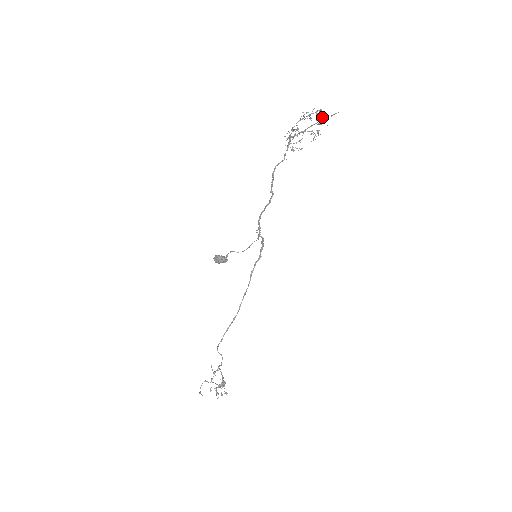
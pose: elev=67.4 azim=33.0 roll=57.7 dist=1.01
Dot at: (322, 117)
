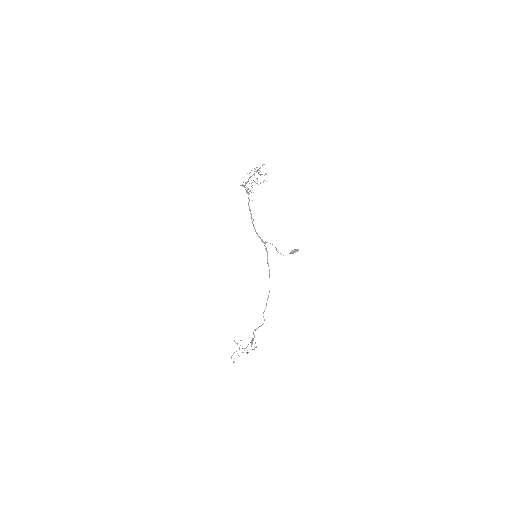
Dot at: occluded
